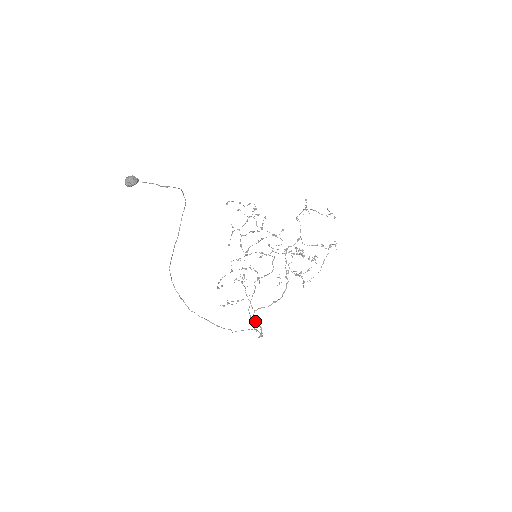
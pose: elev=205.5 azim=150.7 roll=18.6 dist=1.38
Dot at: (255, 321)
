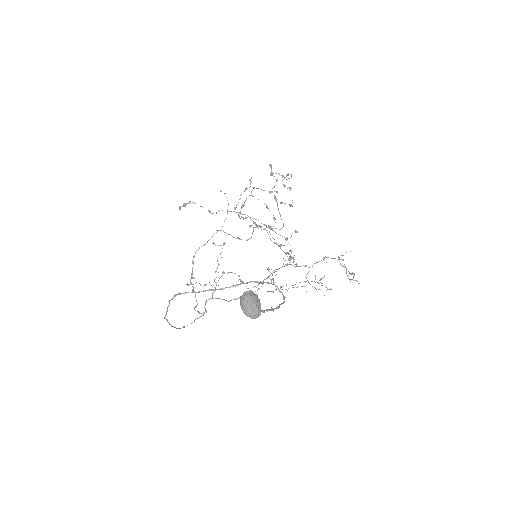
Dot at: (205, 305)
